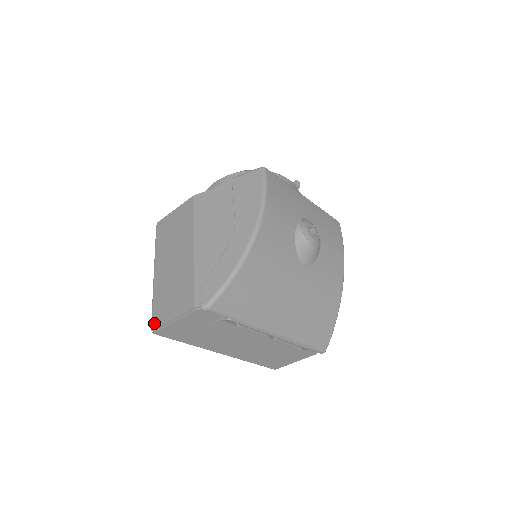
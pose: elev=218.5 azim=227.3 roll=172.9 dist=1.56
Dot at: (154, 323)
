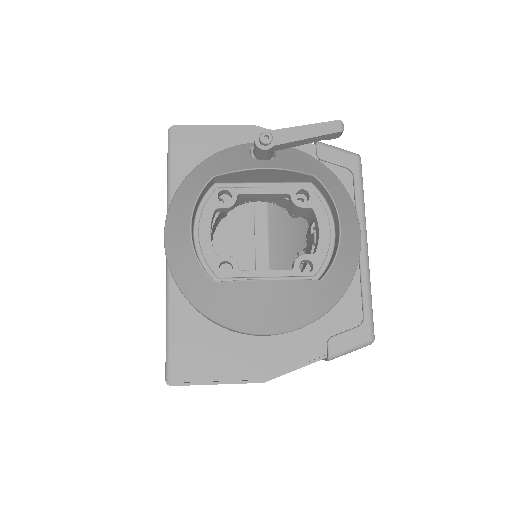
Dot at: occluded
